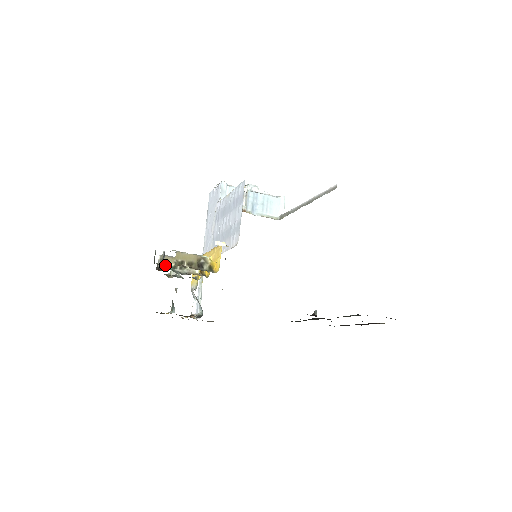
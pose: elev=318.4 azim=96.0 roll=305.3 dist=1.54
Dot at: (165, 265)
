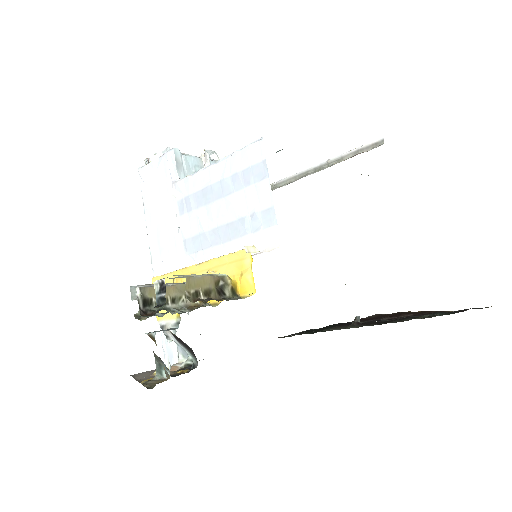
Dot at: (150, 303)
